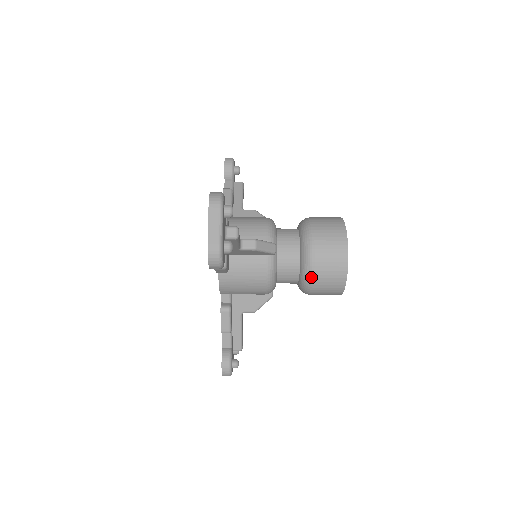
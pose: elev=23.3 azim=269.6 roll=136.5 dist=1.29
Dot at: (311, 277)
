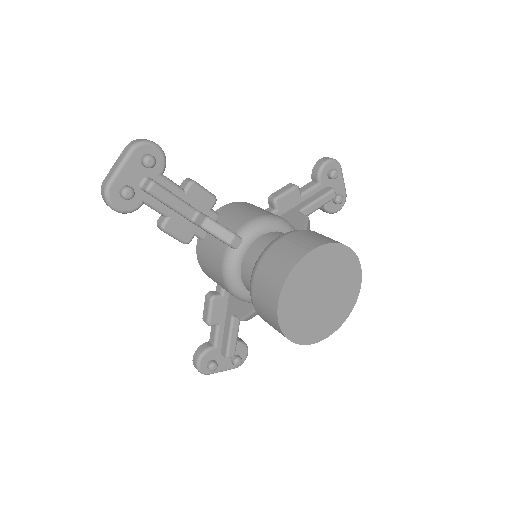
Dot at: (251, 291)
